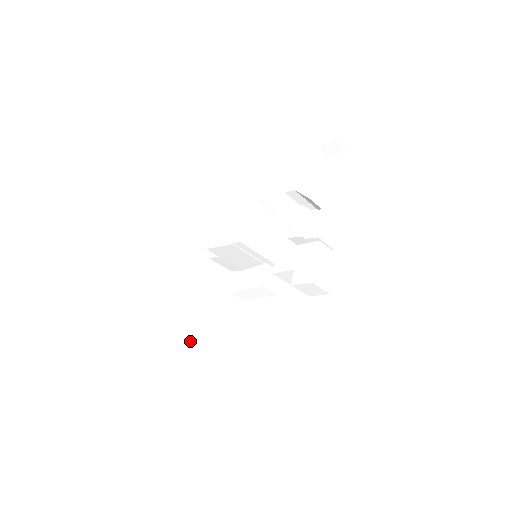
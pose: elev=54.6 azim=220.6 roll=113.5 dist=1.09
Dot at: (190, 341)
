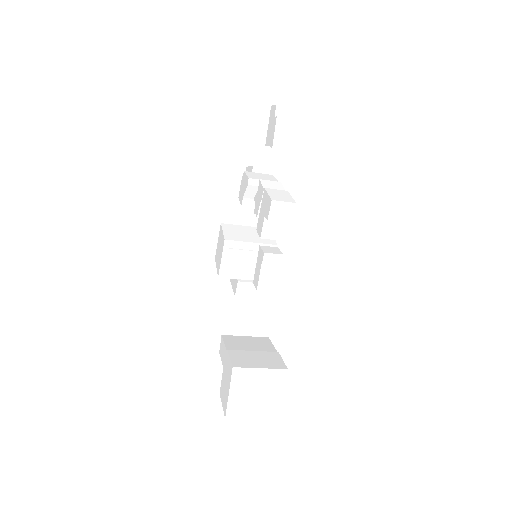
Dot at: (256, 350)
